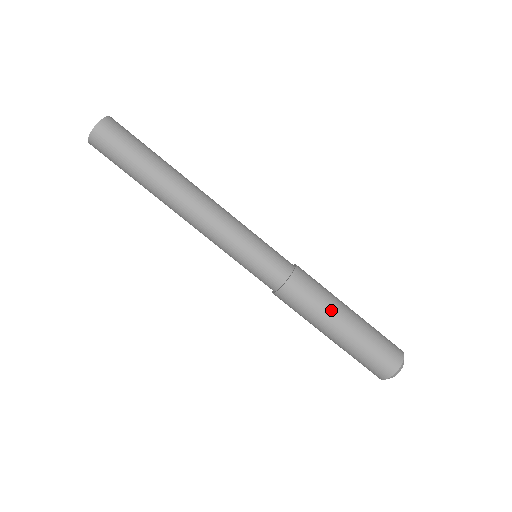
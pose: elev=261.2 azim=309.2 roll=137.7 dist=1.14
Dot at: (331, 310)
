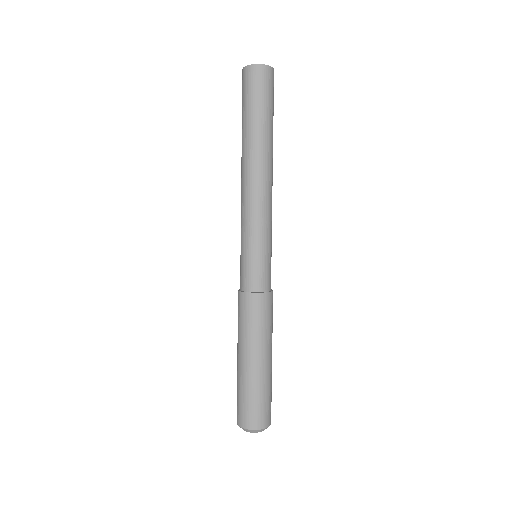
Dot at: (256, 343)
